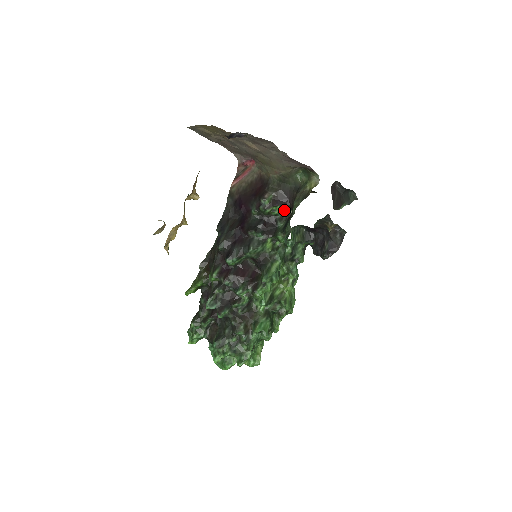
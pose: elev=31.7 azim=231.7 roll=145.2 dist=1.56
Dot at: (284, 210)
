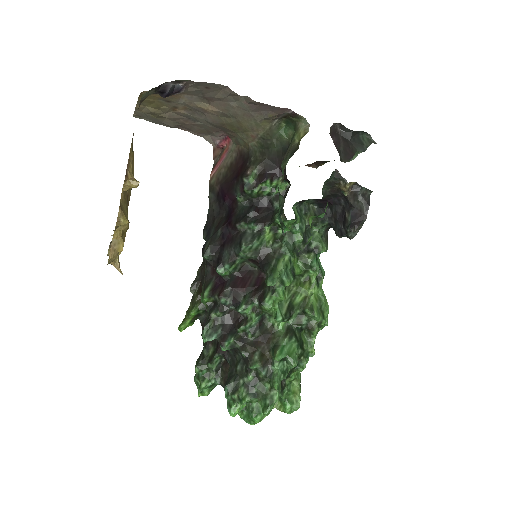
Dot at: (278, 185)
